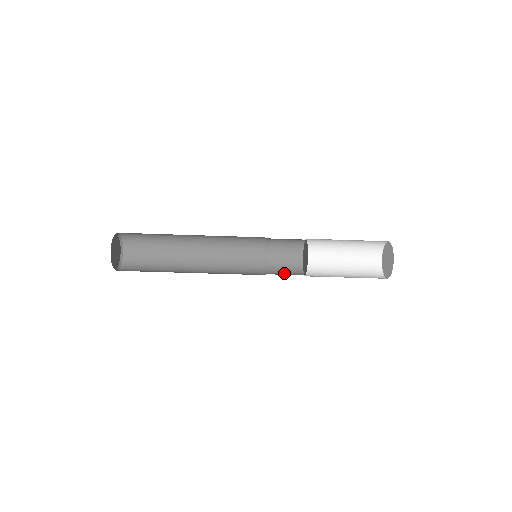
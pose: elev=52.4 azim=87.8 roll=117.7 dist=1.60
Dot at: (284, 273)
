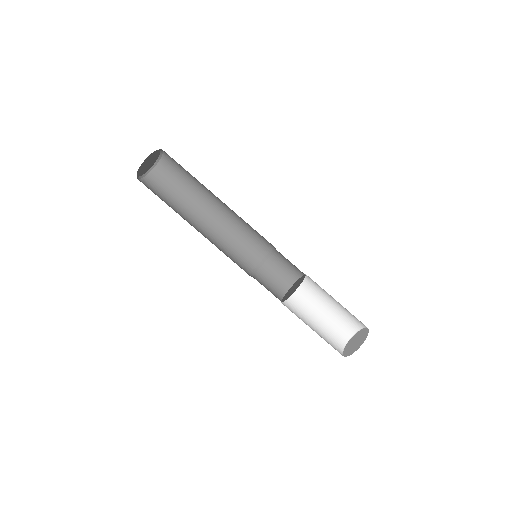
Dot at: occluded
